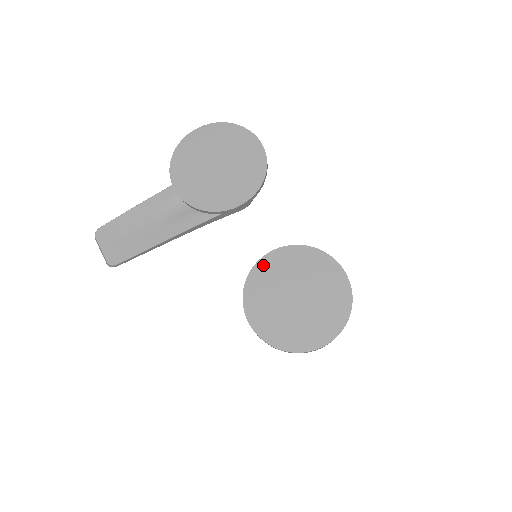
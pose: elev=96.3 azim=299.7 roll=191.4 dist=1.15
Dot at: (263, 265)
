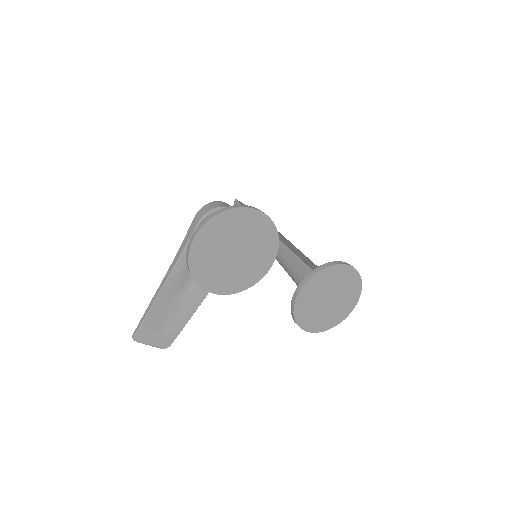
Dot at: (301, 297)
